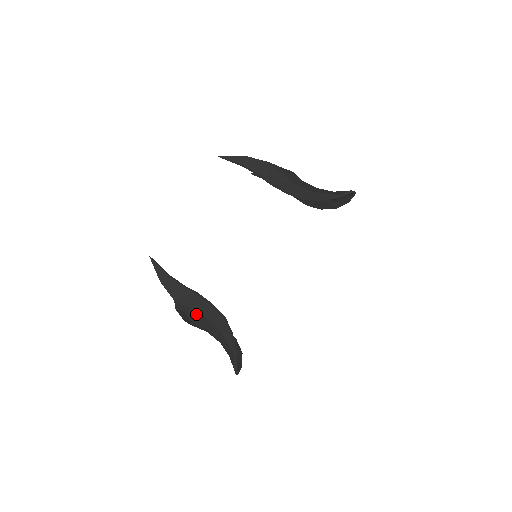
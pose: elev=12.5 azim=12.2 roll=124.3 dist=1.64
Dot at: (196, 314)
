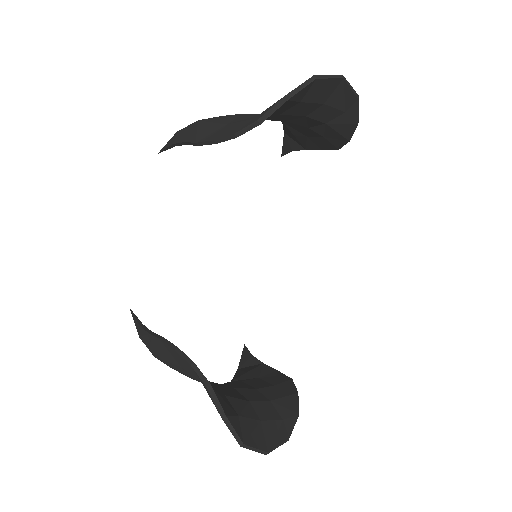
Dot at: (179, 368)
